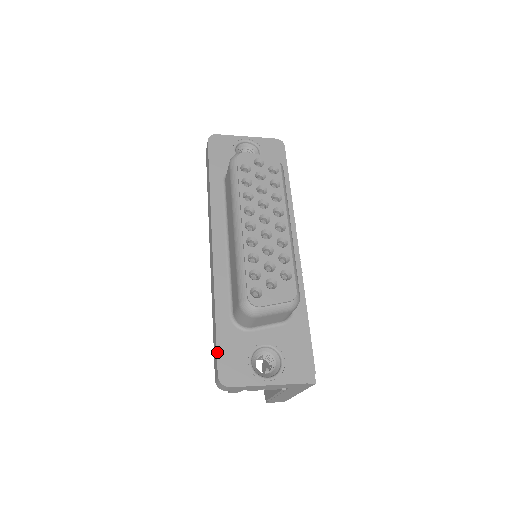
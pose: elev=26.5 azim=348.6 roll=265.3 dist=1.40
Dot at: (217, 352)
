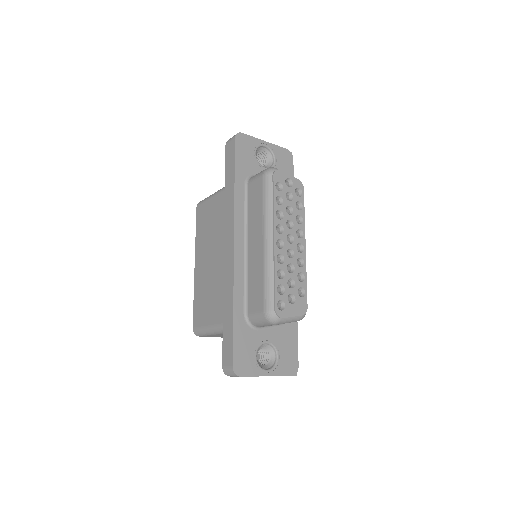
Dot at: (233, 346)
